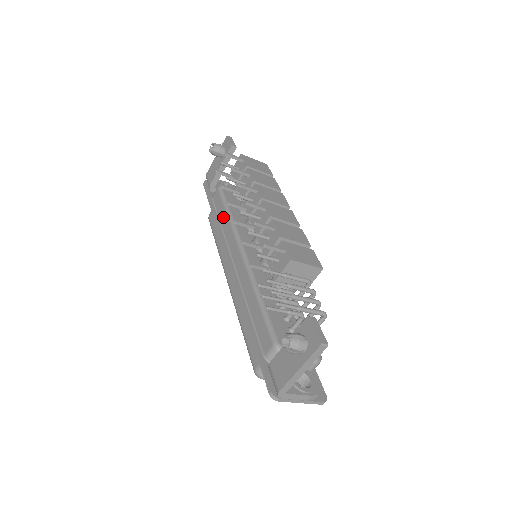
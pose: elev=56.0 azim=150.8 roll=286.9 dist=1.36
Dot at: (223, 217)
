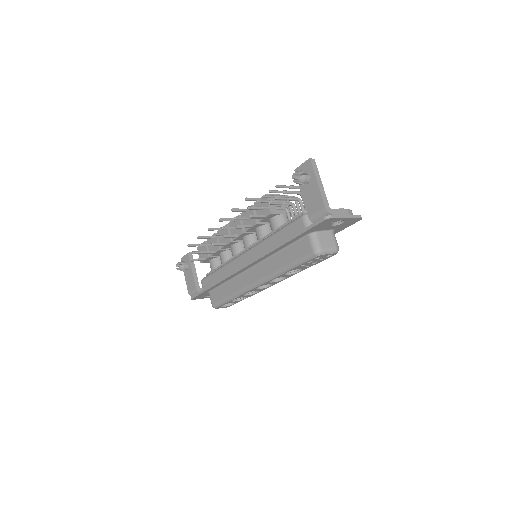
Dot at: (219, 275)
